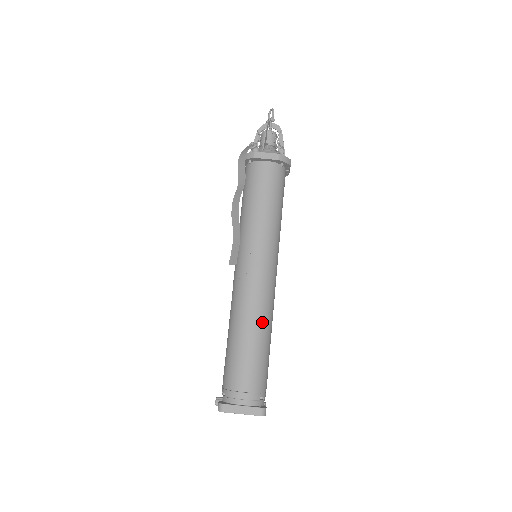
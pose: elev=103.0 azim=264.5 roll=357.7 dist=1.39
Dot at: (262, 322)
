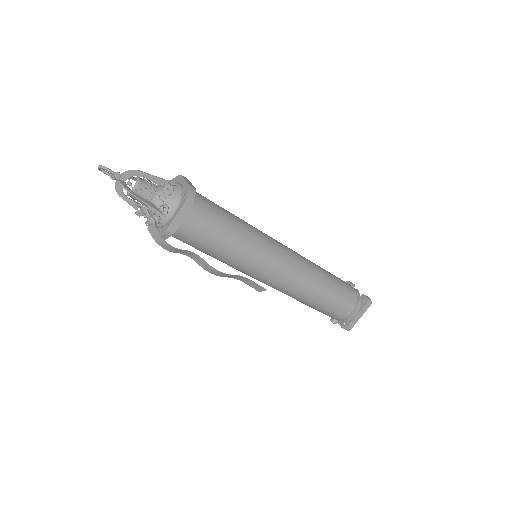
Dot at: (317, 280)
